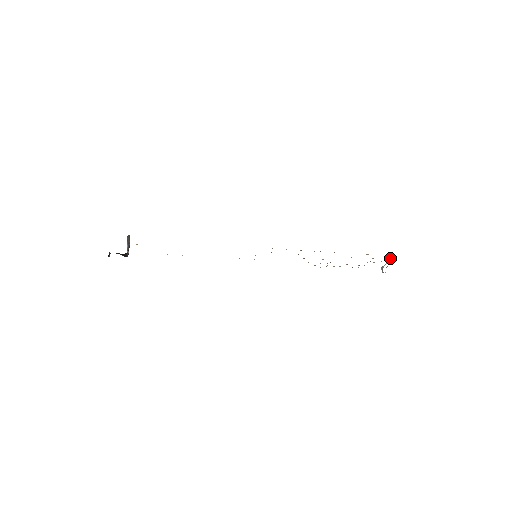
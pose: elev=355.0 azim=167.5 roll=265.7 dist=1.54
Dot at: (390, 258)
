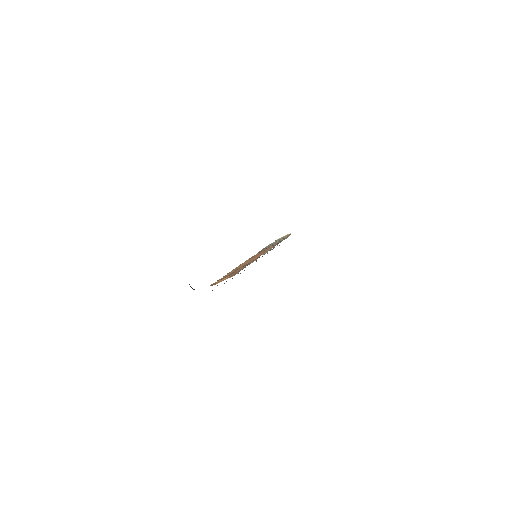
Dot at: occluded
